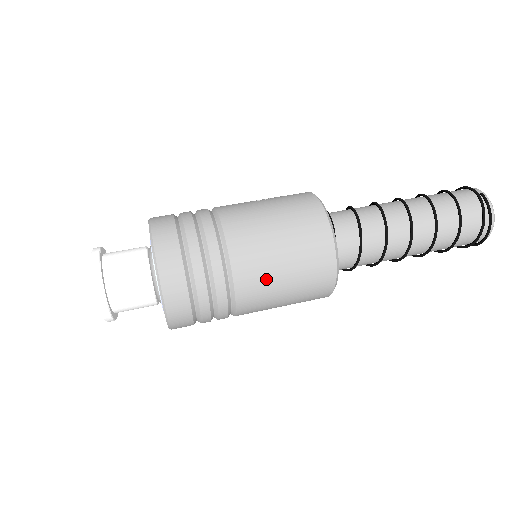
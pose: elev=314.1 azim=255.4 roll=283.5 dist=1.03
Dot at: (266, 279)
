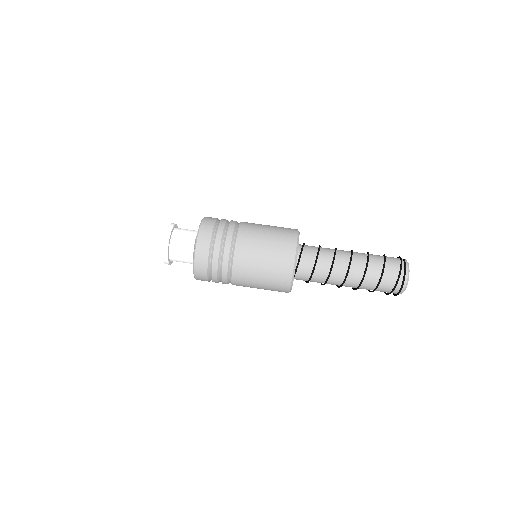
Dot at: (252, 257)
